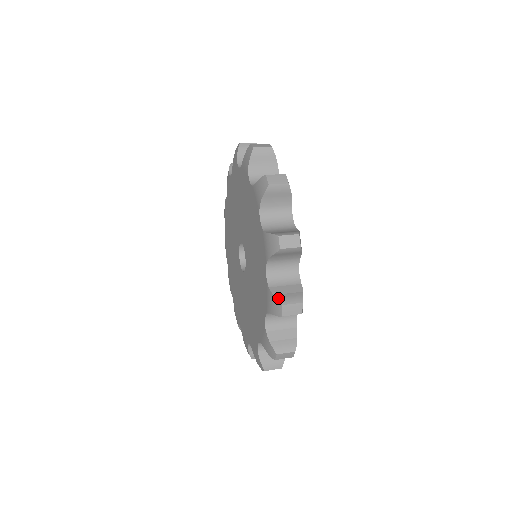
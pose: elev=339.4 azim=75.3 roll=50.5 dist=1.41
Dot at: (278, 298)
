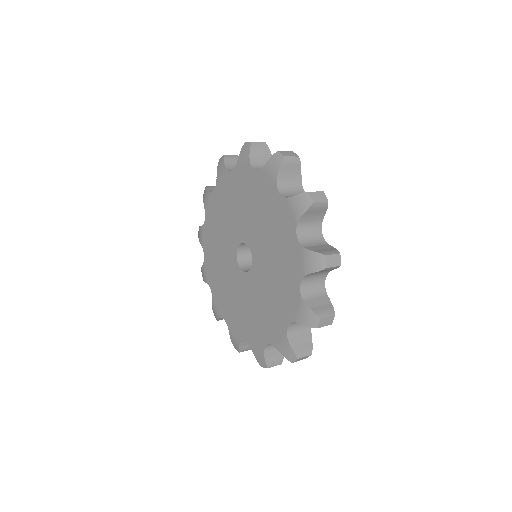
Dot at: (318, 252)
